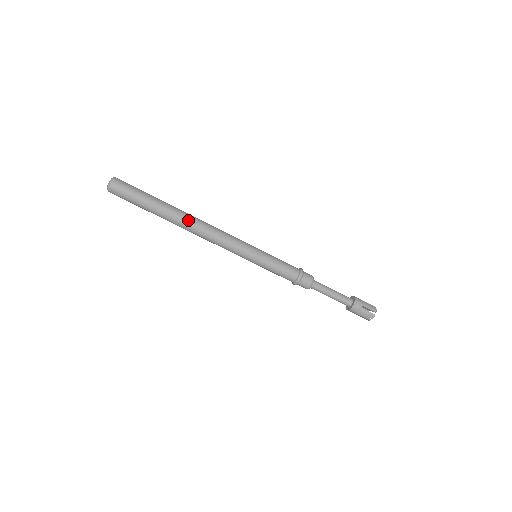
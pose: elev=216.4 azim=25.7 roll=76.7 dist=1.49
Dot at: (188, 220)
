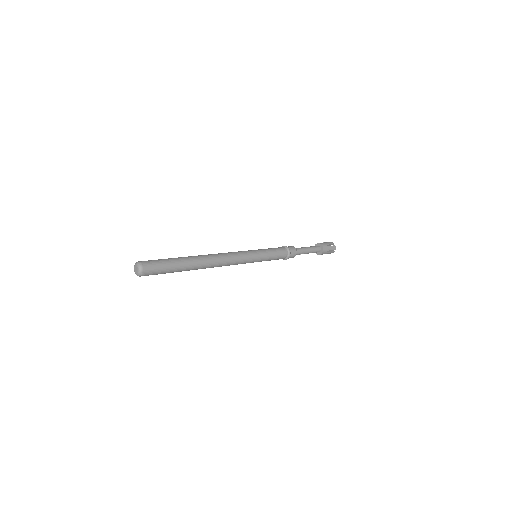
Dot at: (206, 258)
